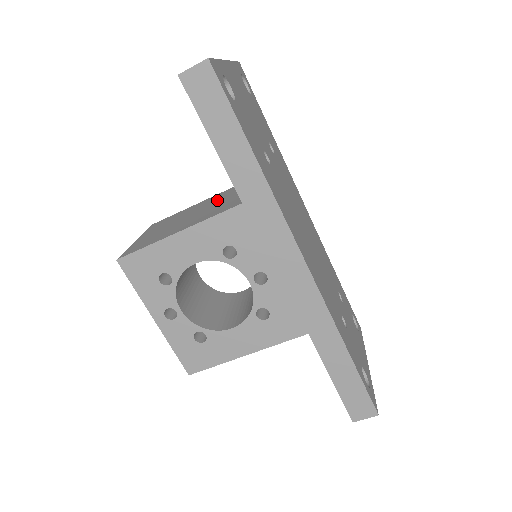
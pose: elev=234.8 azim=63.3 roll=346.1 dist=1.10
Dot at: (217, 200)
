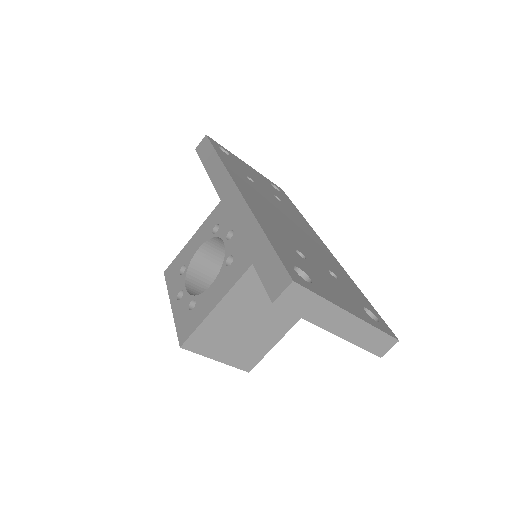
Dot at: occluded
